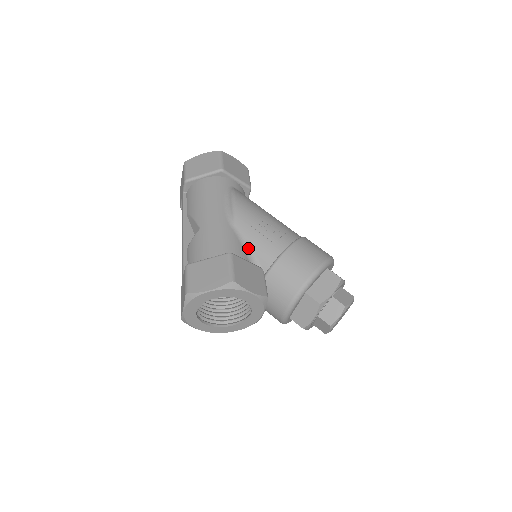
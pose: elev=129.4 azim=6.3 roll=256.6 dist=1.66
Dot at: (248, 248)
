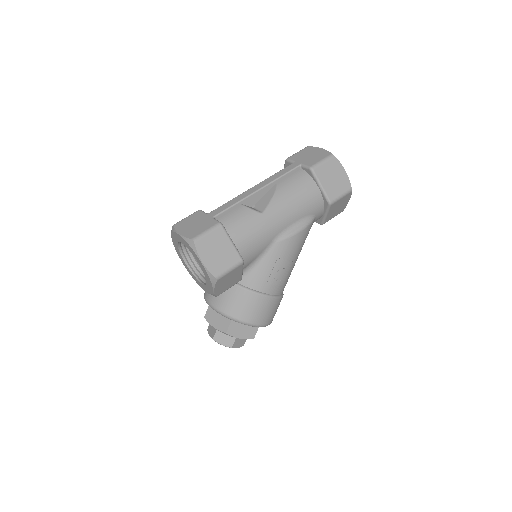
Dot at: (256, 263)
